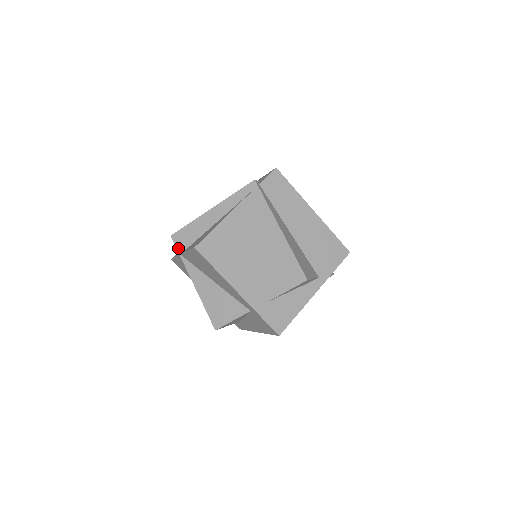
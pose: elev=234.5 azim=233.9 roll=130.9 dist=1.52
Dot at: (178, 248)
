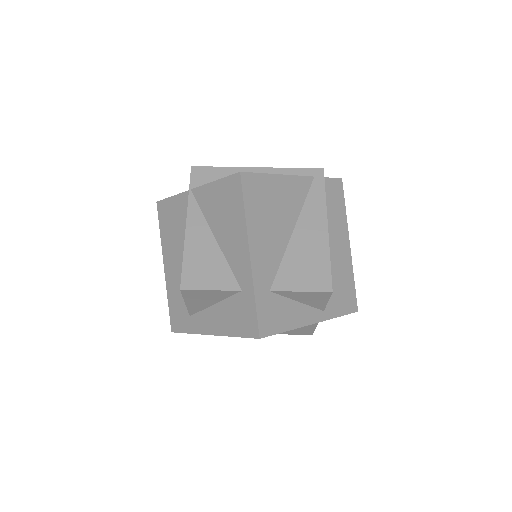
Dot at: (192, 182)
